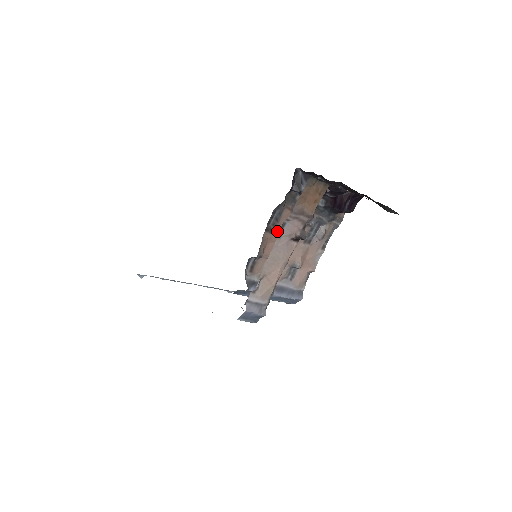
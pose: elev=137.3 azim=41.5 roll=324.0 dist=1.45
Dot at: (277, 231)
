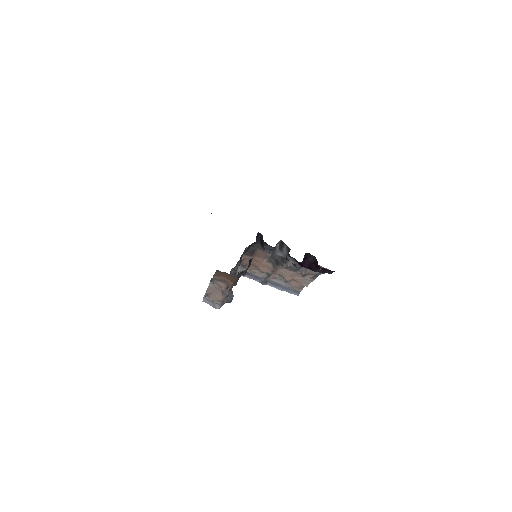
Dot at: (257, 257)
